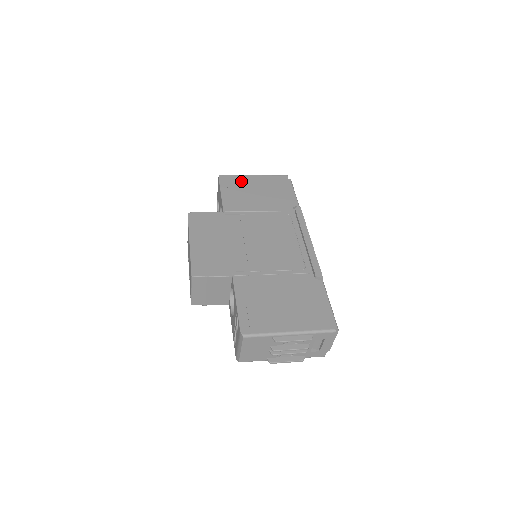
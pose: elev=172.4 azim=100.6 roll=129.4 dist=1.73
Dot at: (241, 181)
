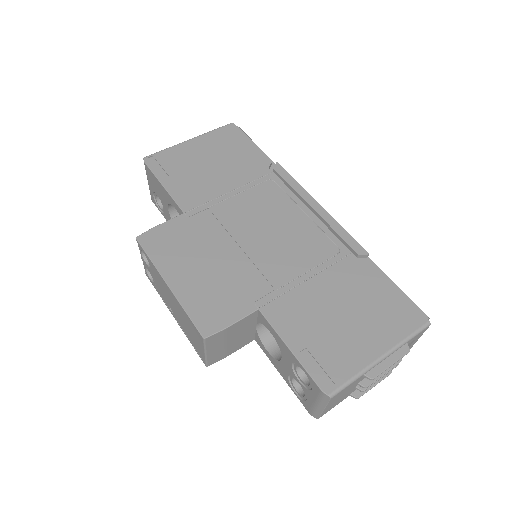
Dot at: (179, 156)
